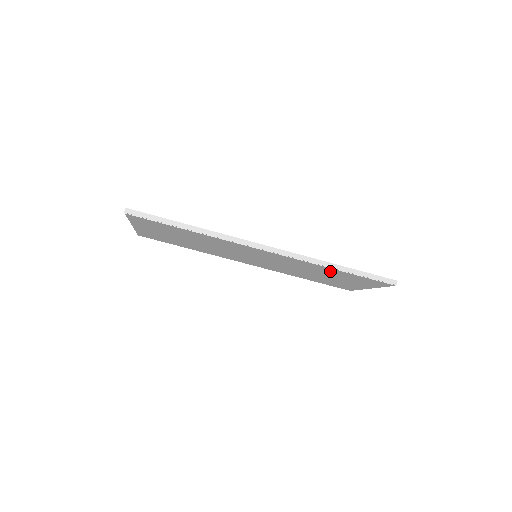
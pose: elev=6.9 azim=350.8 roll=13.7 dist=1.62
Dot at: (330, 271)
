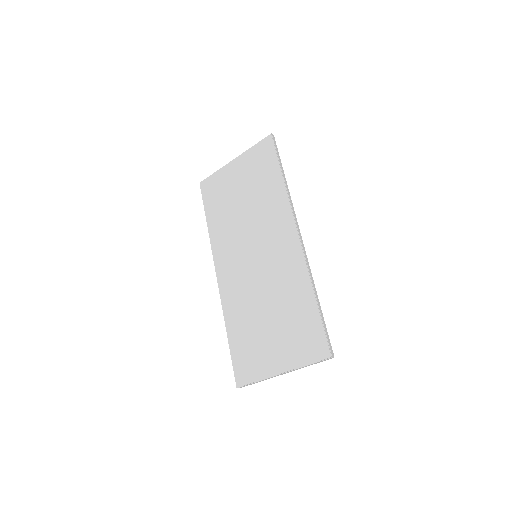
Dot at: (301, 301)
